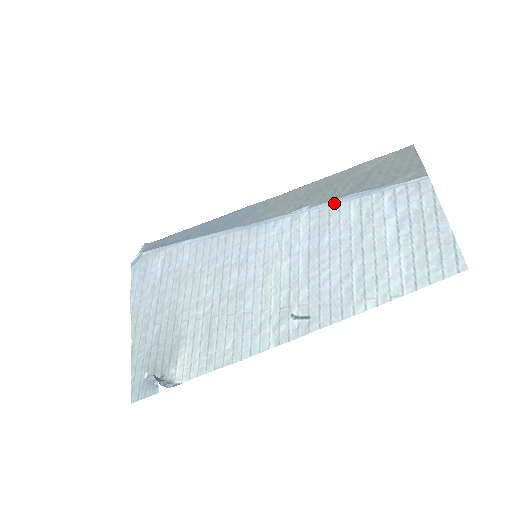
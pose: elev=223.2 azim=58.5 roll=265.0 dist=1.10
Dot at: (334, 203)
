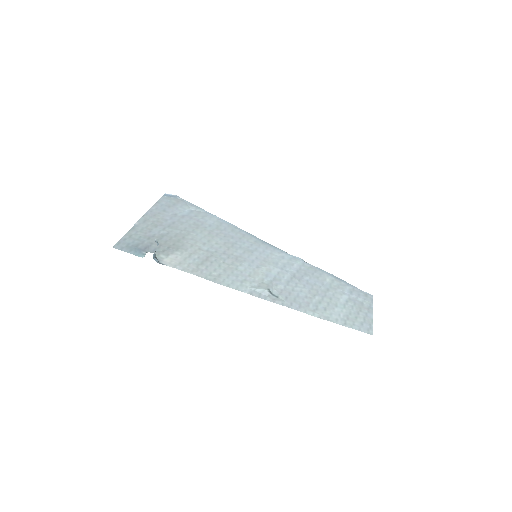
Dot at: (320, 270)
